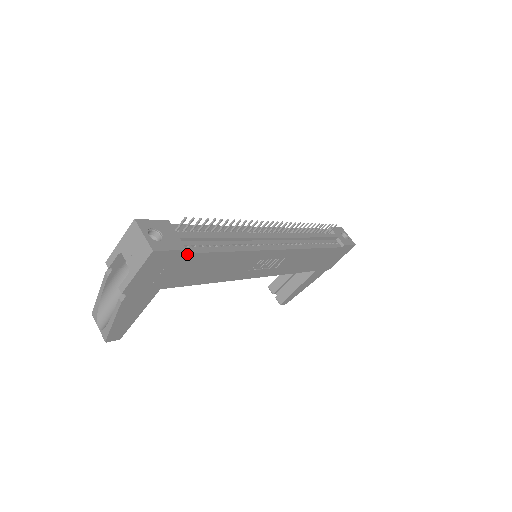
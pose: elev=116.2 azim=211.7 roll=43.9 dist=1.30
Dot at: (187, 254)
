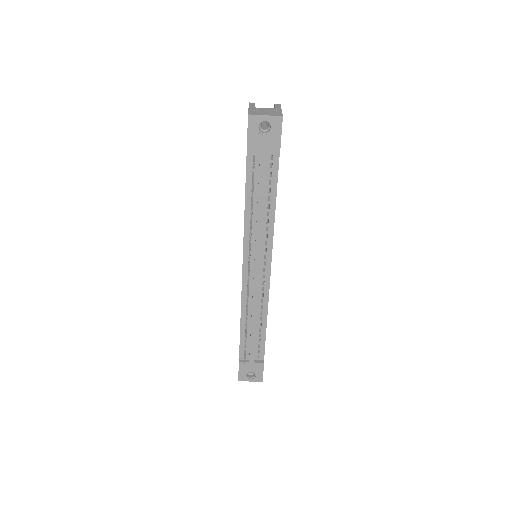
Dot at: occluded
